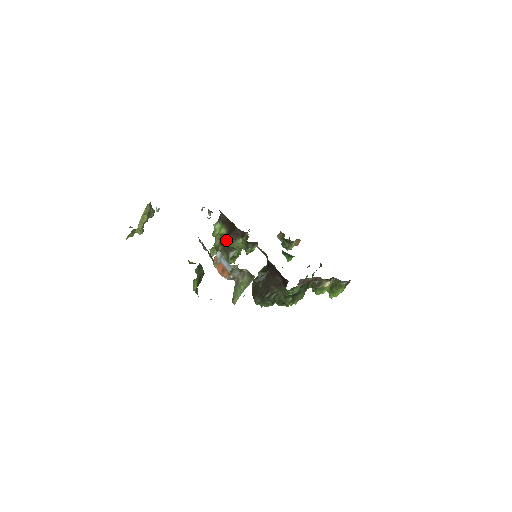
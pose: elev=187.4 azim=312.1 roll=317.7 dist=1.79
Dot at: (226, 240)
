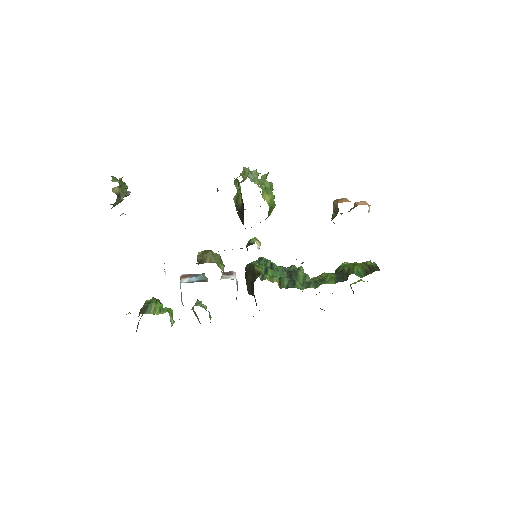
Dot at: (237, 212)
